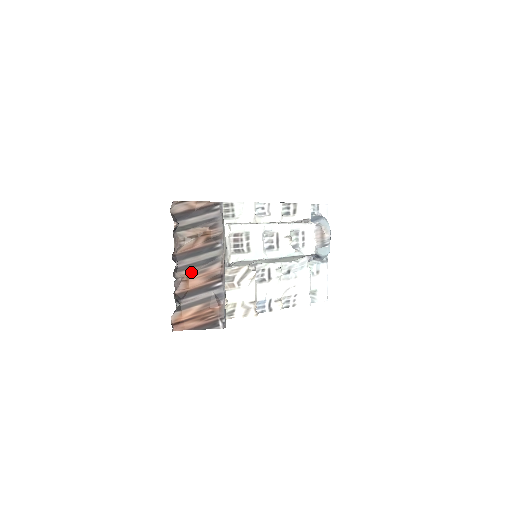
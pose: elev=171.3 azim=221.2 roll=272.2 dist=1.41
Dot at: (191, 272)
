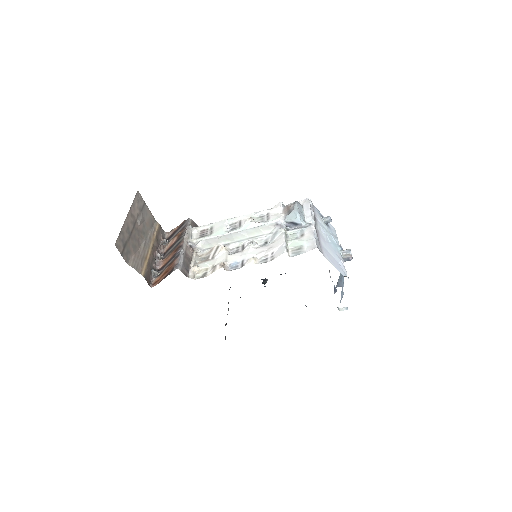
Dot at: (169, 256)
